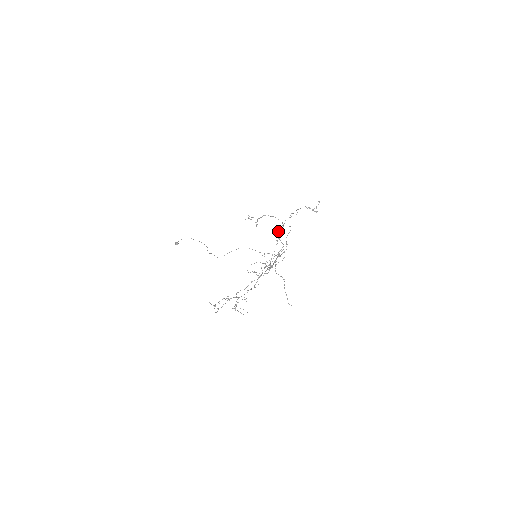
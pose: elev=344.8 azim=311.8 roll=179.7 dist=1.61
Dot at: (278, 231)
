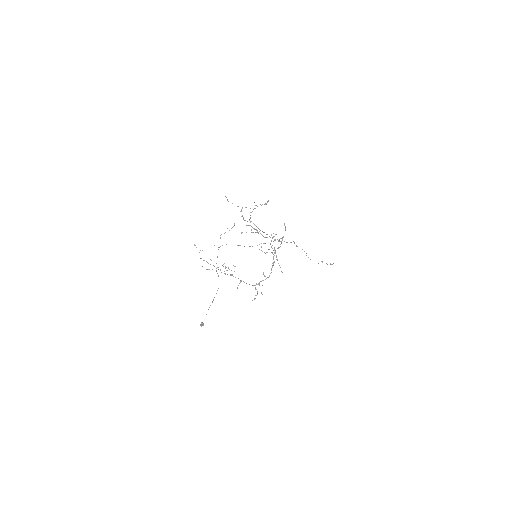
Dot at: occluded
